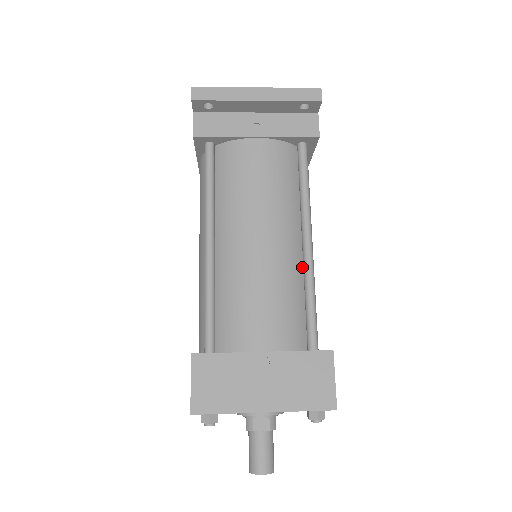
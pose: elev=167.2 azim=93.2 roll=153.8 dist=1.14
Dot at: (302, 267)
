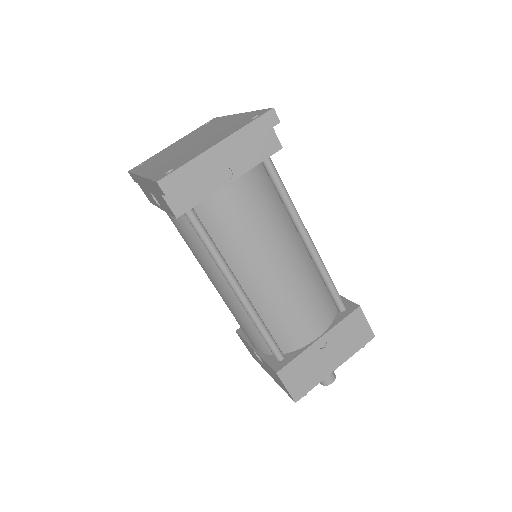
Dot at: (310, 259)
